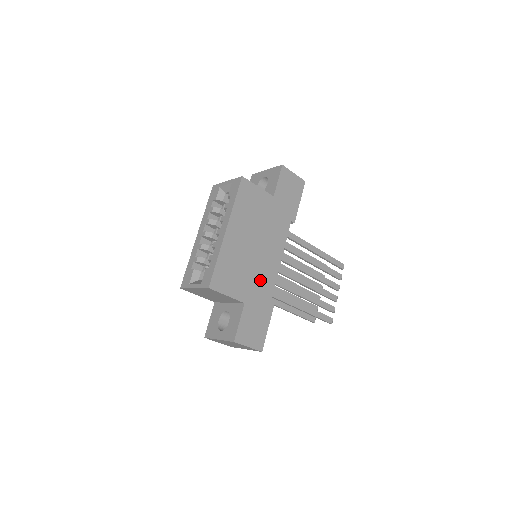
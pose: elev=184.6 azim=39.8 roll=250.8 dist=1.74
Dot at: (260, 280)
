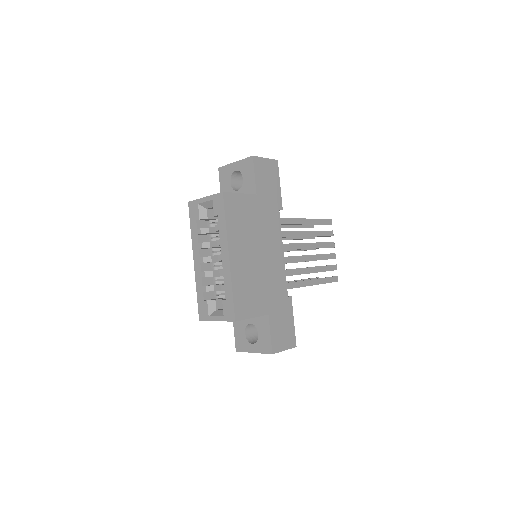
Dot at: (273, 284)
